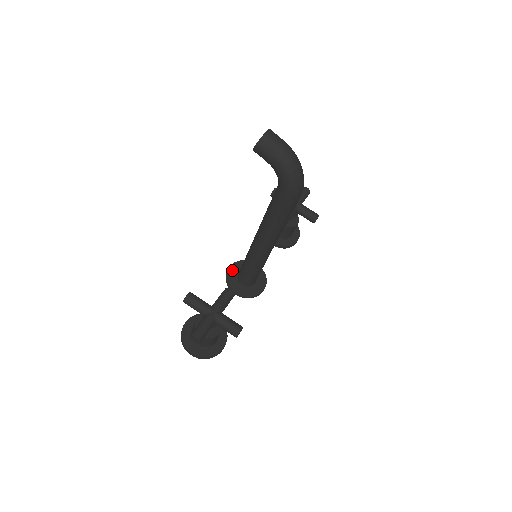
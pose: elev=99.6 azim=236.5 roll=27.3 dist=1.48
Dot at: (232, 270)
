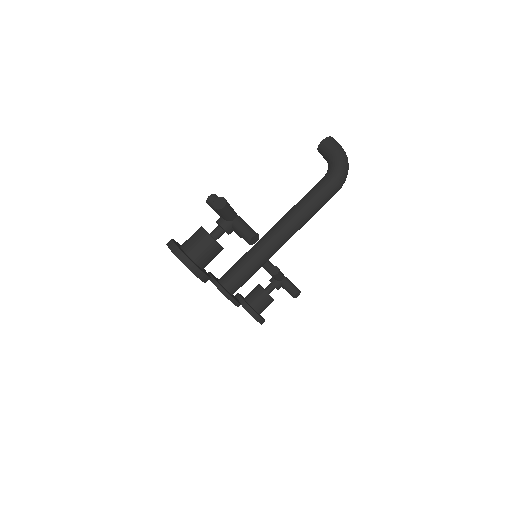
Dot at: occluded
